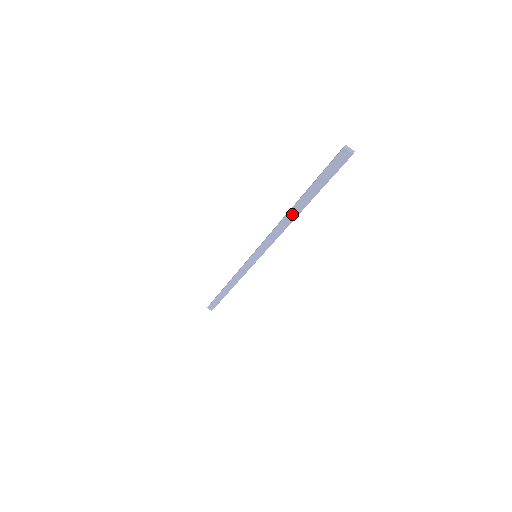
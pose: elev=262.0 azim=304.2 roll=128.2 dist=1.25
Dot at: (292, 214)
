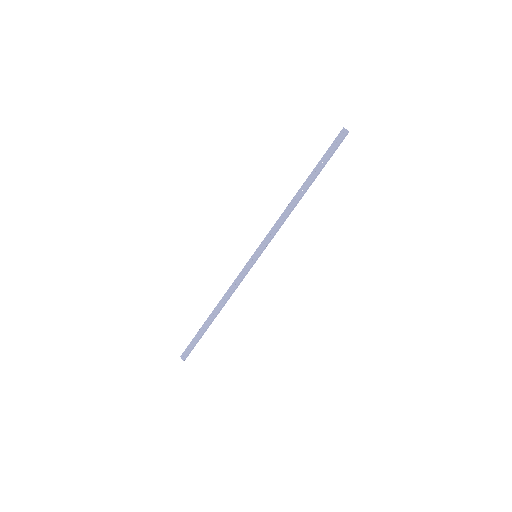
Dot at: (298, 195)
